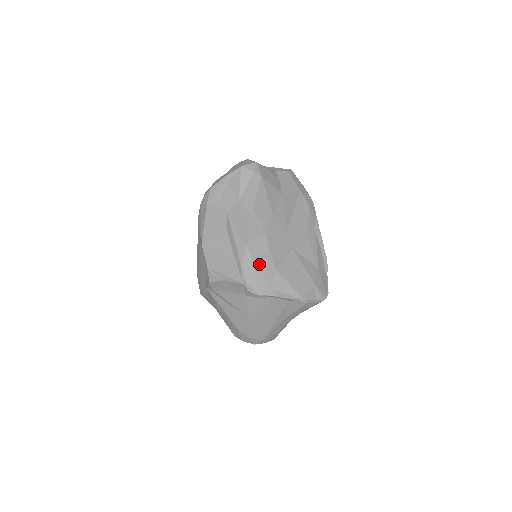
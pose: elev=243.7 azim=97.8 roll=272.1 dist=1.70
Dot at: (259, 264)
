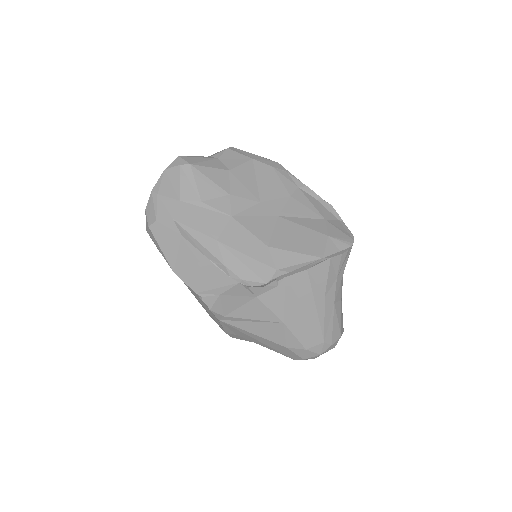
Dot at: (244, 251)
